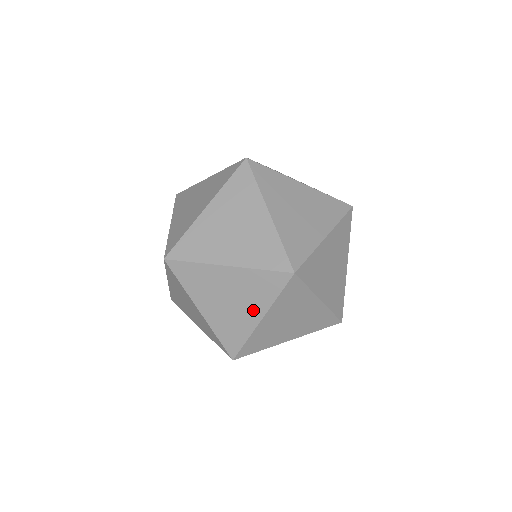
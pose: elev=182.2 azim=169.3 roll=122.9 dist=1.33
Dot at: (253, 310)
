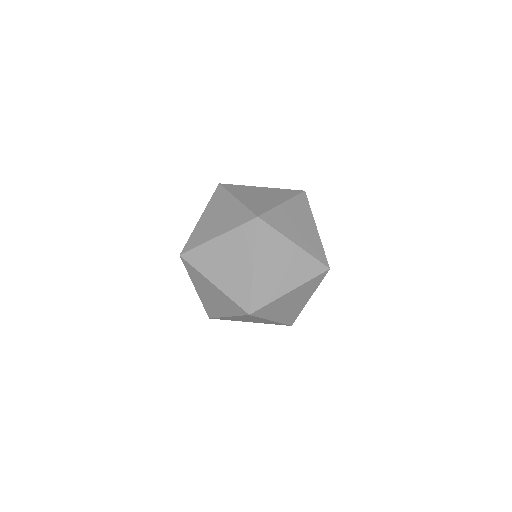
Dot at: (305, 298)
